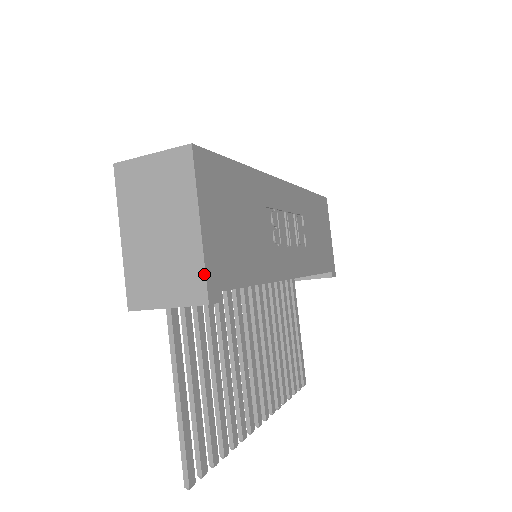
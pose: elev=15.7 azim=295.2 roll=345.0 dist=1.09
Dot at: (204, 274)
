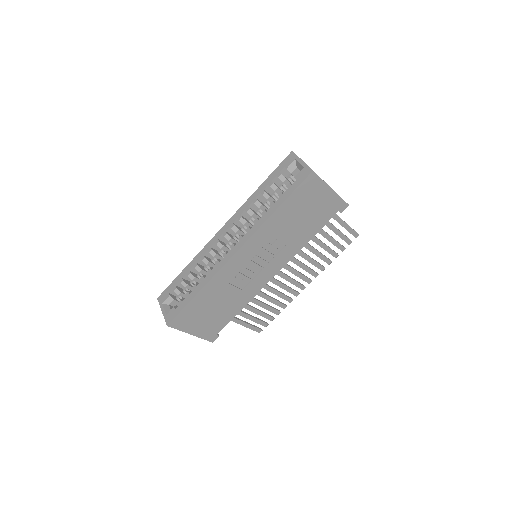
Dot at: (205, 339)
